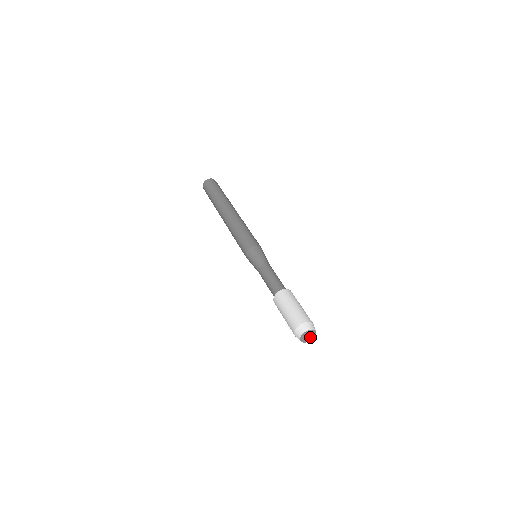
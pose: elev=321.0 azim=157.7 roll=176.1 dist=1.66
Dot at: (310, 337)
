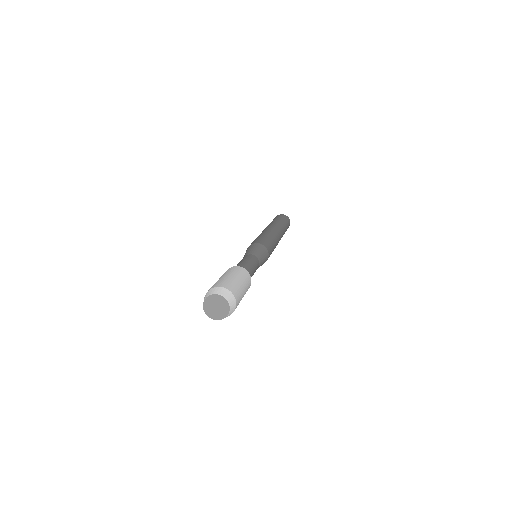
Dot at: (220, 311)
